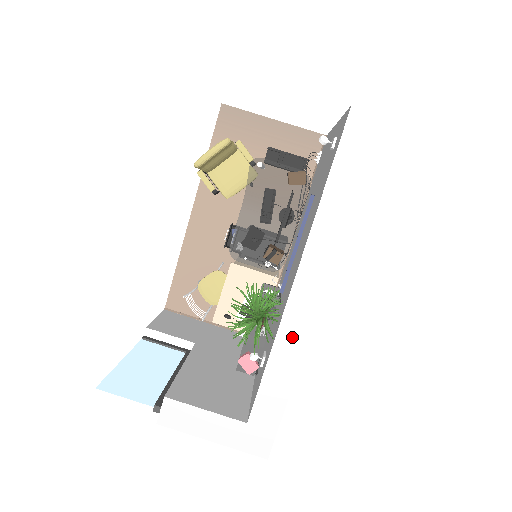
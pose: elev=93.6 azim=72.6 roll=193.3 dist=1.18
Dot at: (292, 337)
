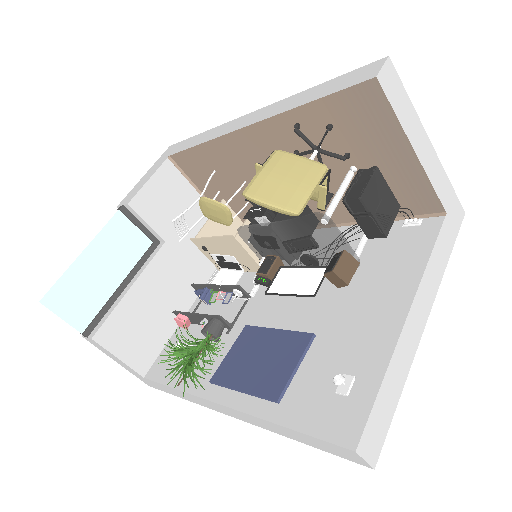
Dot at: (197, 400)
